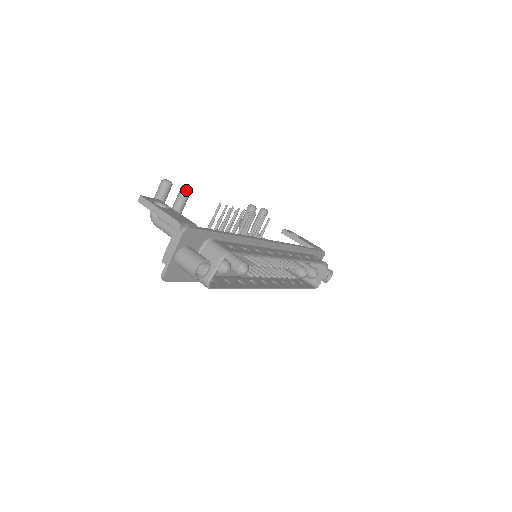
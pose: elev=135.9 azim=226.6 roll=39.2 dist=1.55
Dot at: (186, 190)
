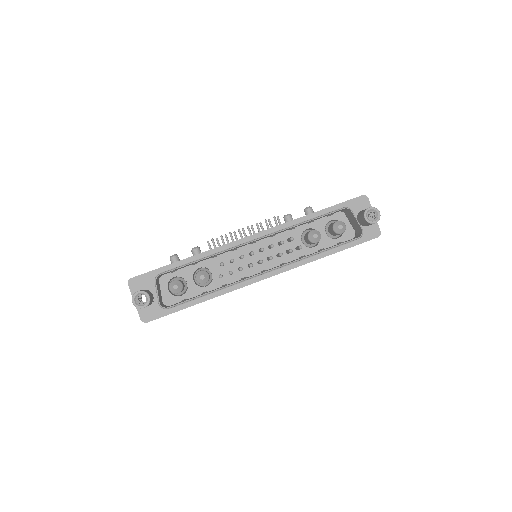
Dot at: (193, 251)
